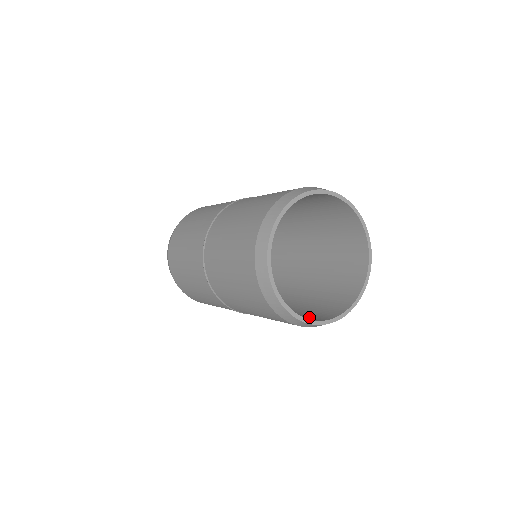
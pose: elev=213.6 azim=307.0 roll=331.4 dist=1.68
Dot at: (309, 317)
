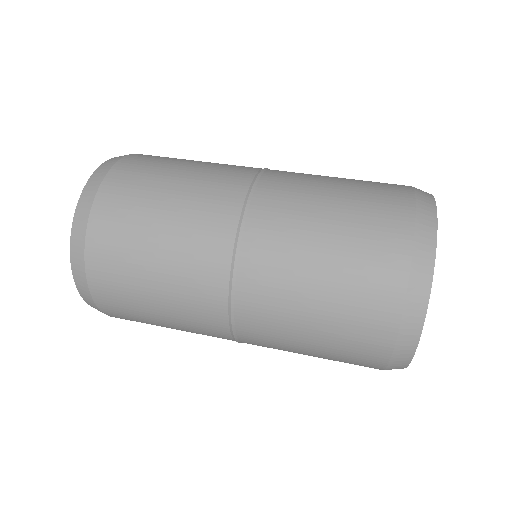
Dot at: occluded
